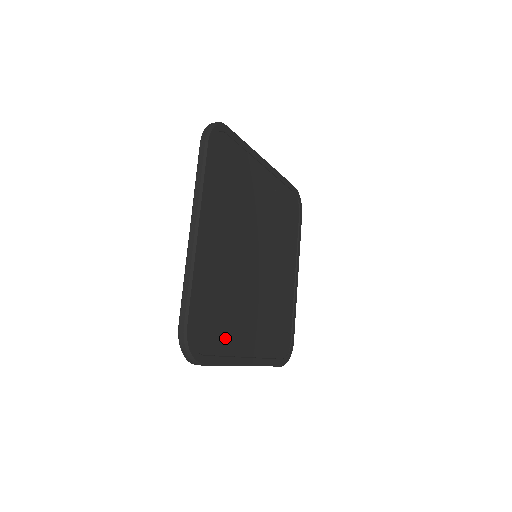
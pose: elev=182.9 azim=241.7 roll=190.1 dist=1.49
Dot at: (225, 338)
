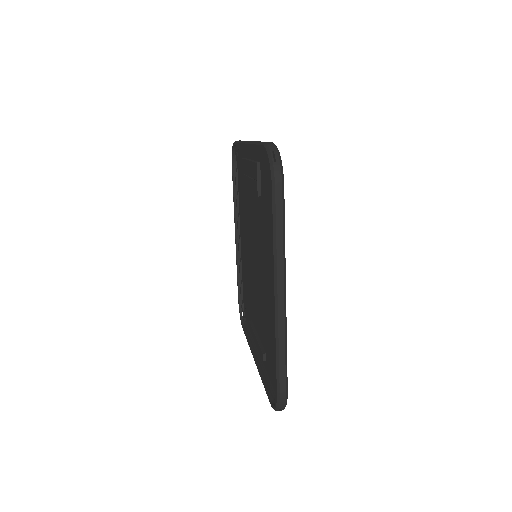
Dot at: occluded
